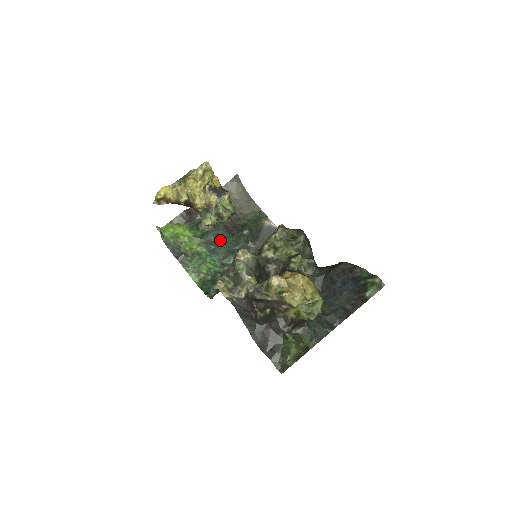
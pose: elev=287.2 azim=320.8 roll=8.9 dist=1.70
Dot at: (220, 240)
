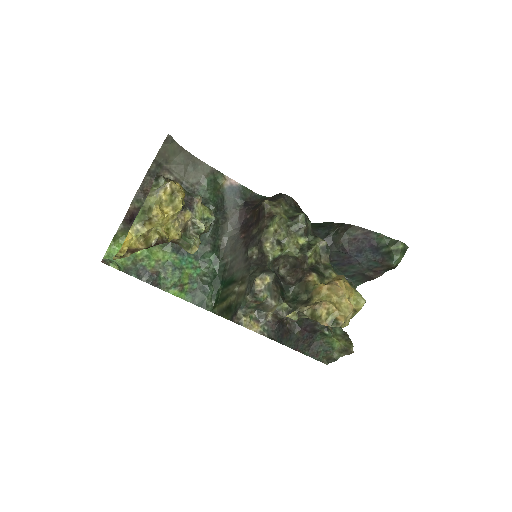
Dot at: occluded
